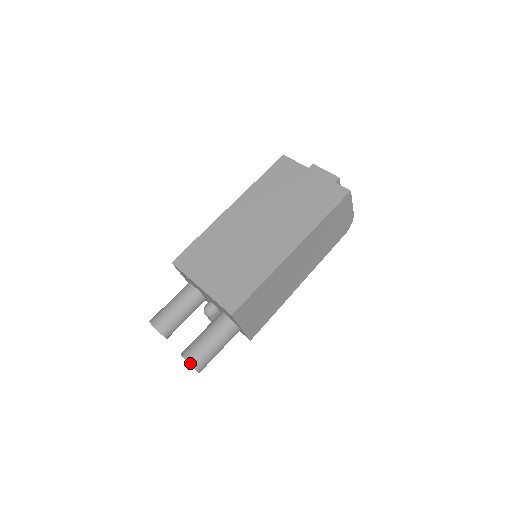
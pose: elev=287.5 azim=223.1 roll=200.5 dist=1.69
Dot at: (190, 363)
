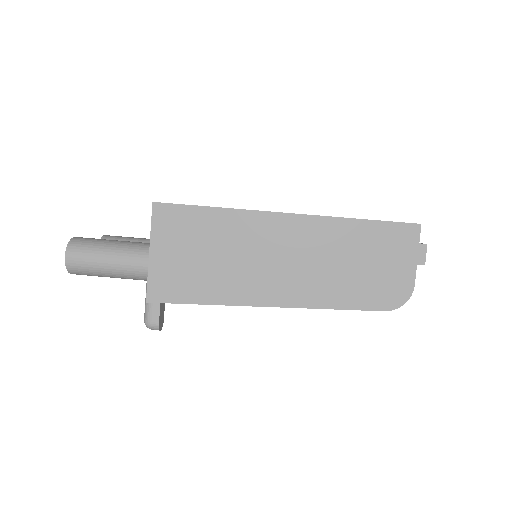
Dot at: (72, 239)
